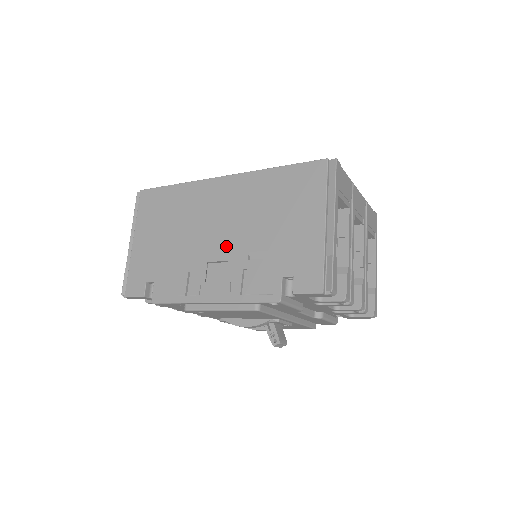
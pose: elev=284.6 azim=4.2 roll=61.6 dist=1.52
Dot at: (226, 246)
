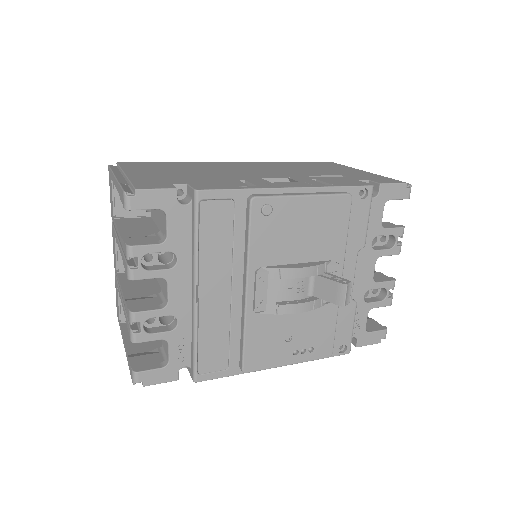
Dot at: (276, 174)
